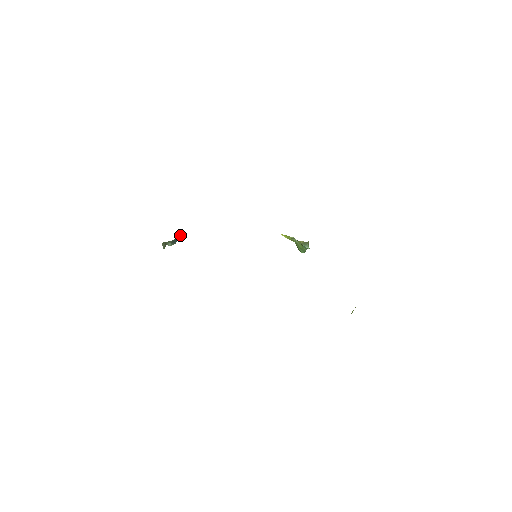
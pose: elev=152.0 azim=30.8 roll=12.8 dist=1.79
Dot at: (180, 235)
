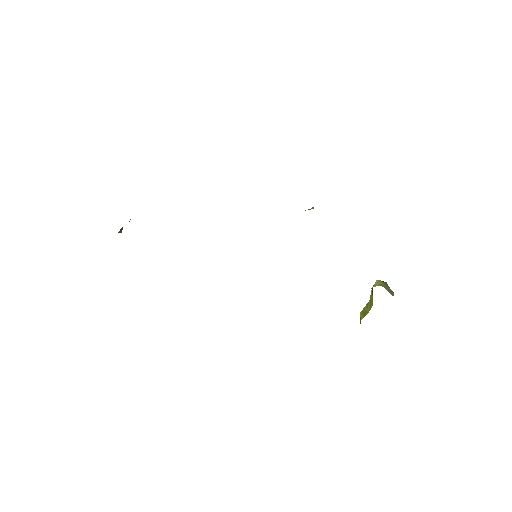
Dot at: occluded
